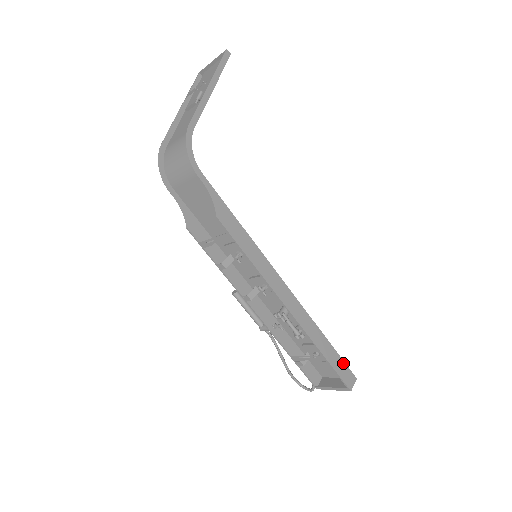
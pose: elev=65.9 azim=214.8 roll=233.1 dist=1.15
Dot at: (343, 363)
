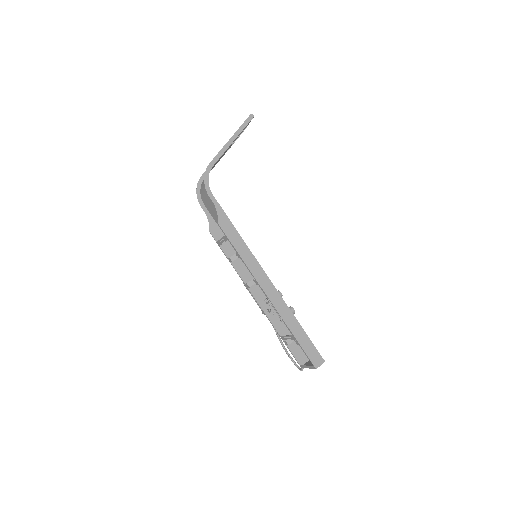
Dot at: (313, 346)
